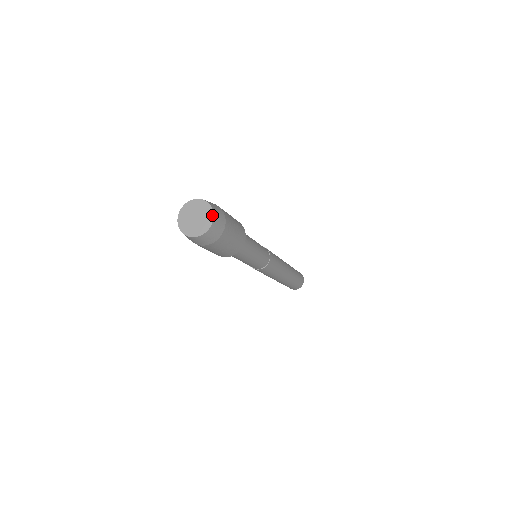
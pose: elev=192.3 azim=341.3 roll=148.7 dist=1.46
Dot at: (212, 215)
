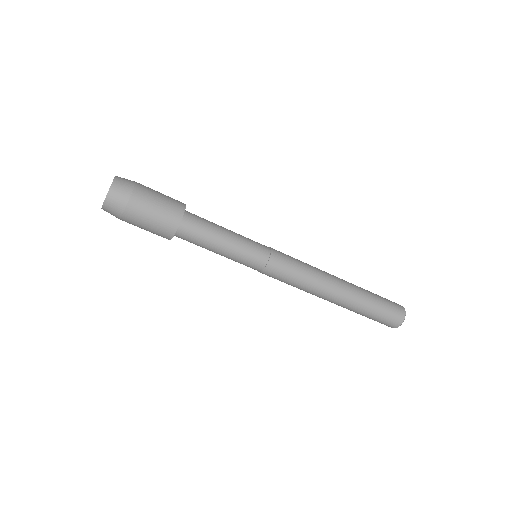
Dot at: (110, 187)
